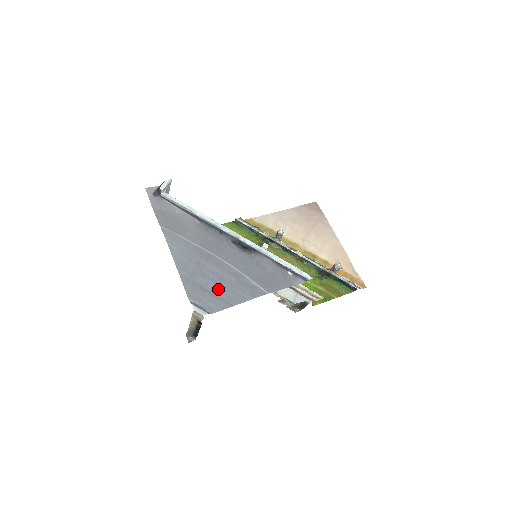
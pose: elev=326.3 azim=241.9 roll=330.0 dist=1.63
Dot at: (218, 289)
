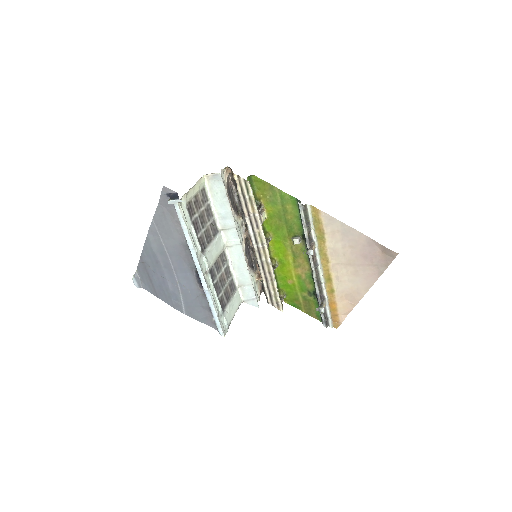
Dot at: (157, 284)
